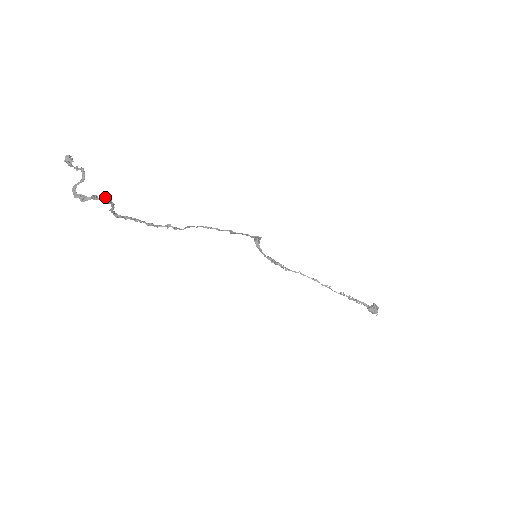
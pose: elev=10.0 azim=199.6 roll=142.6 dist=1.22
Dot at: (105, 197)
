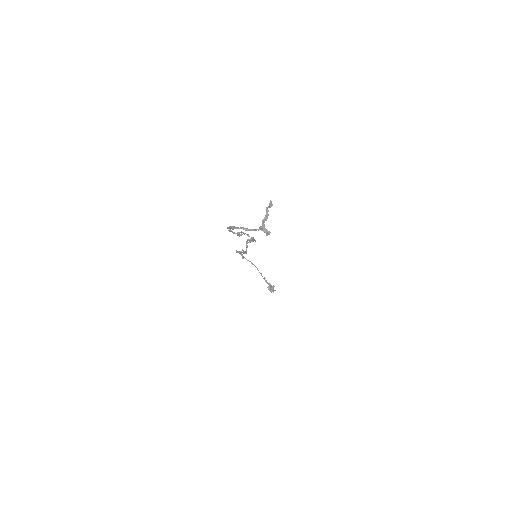
Dot at: occluded
